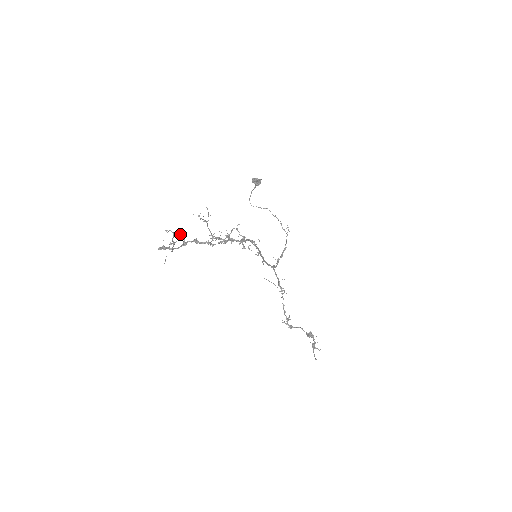
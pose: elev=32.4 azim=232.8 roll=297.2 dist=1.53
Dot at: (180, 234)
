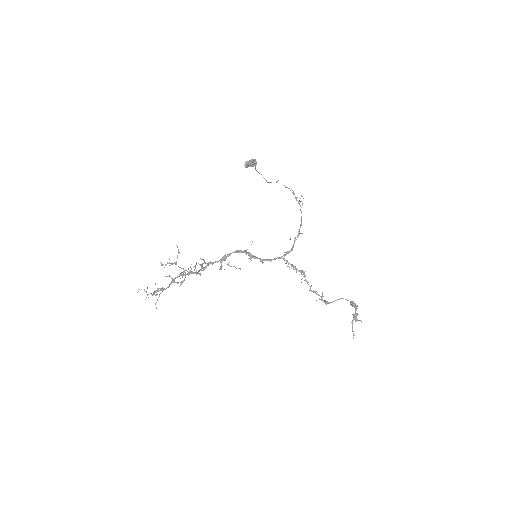
Dot at: occluded
